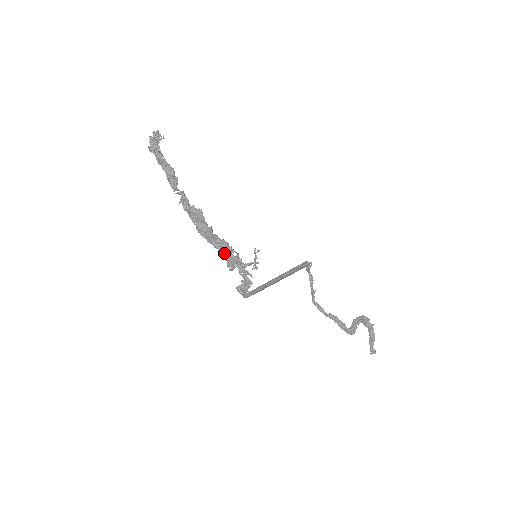
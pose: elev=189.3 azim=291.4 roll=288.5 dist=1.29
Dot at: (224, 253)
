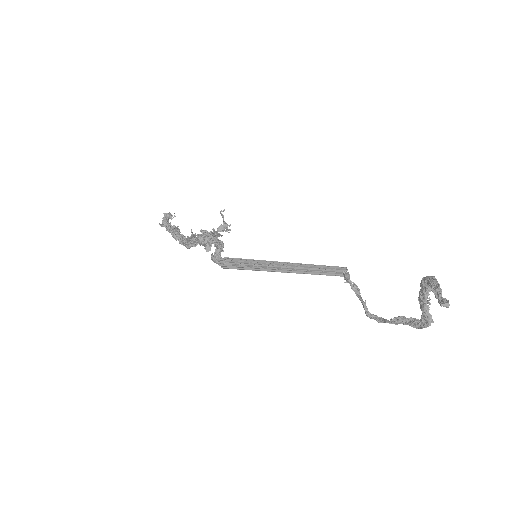
Dot at: (203, 242)
